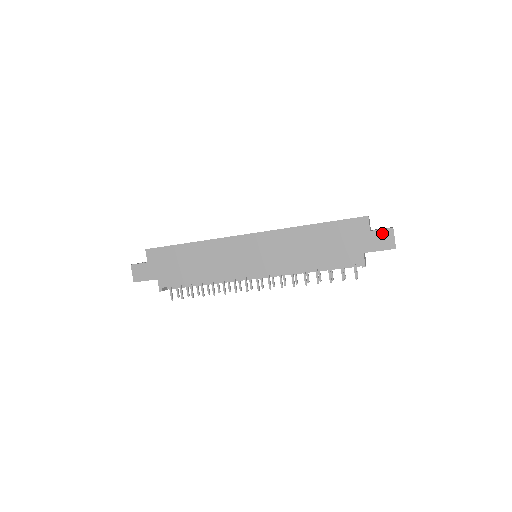
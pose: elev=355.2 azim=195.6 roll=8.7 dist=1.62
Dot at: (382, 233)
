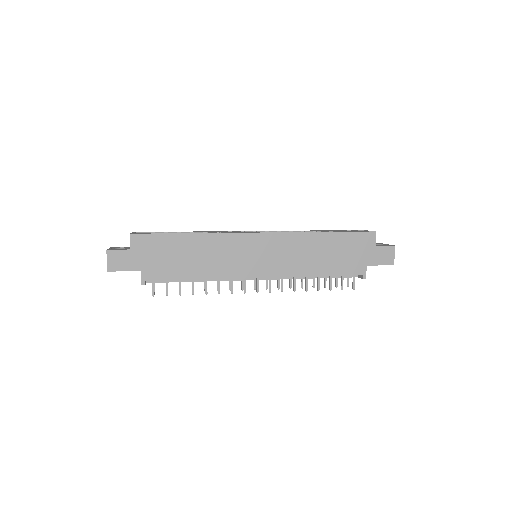
Dot at: (385, 249)
